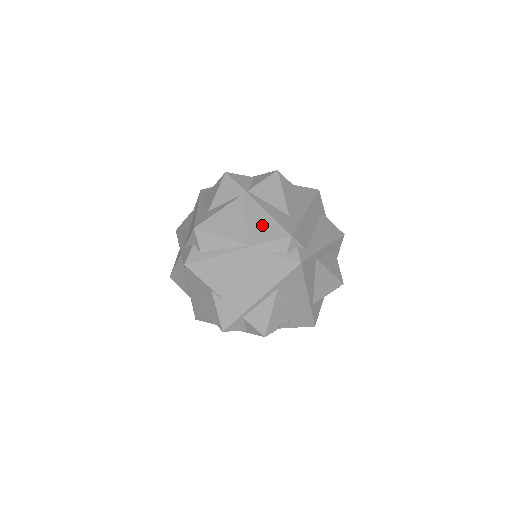
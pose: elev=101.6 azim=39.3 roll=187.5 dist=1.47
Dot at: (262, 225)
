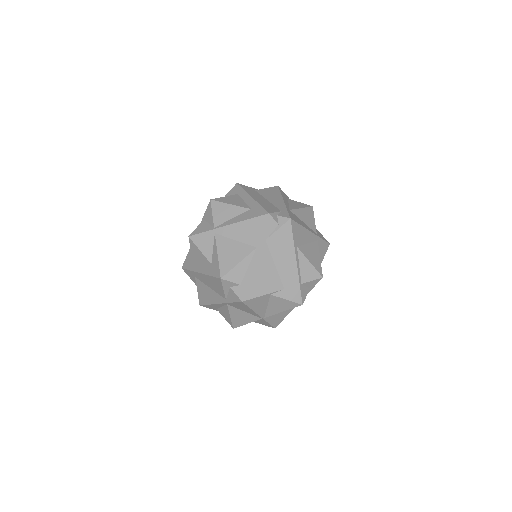
Dot at: (248, 230)
